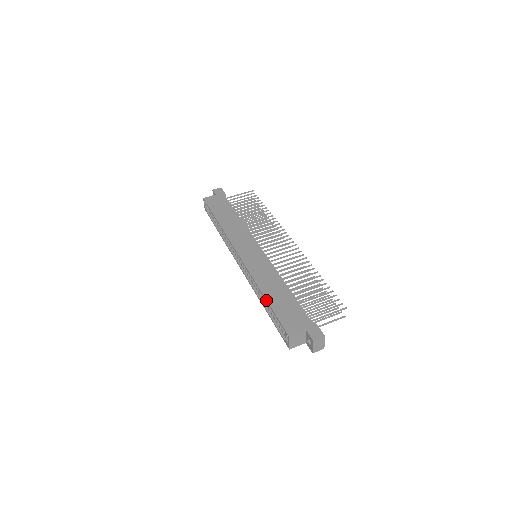
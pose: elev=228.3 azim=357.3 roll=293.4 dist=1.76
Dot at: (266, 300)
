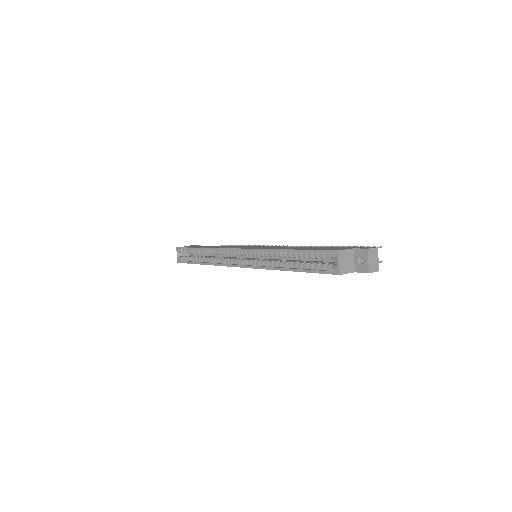
Dot at: (291, 249)
